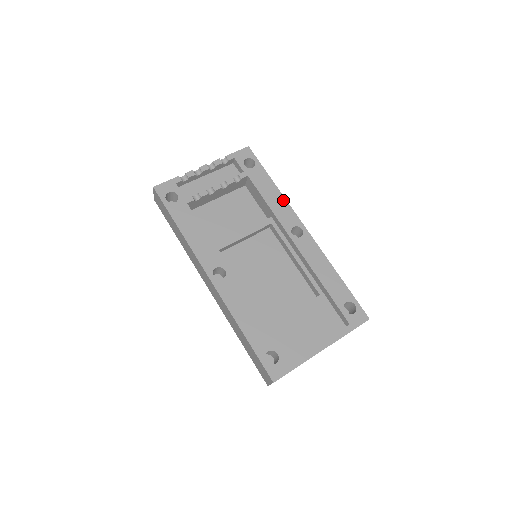
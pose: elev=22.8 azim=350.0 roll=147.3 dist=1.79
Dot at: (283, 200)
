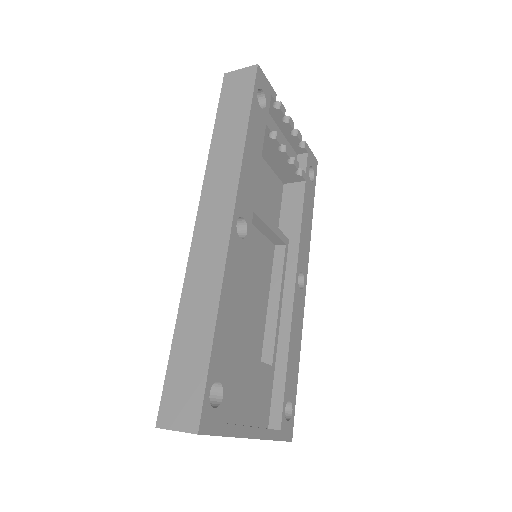
Dot at: (309, 238)
